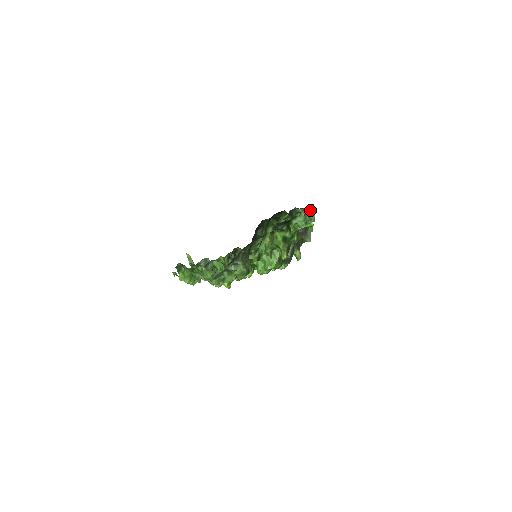
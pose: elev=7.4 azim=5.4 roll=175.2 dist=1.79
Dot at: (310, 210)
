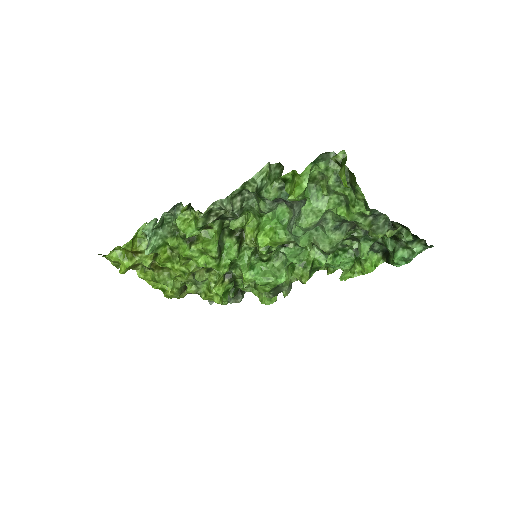
Dot at: occluded
